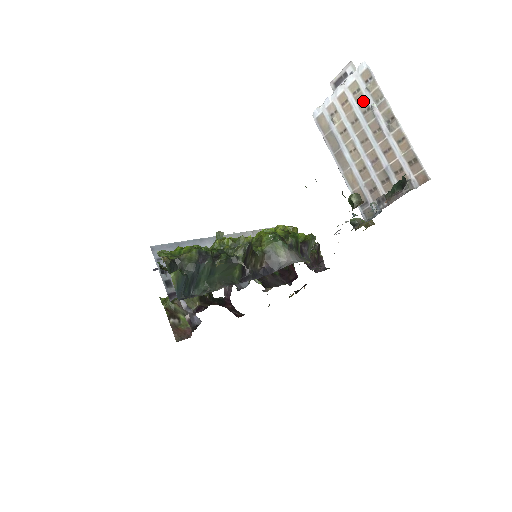
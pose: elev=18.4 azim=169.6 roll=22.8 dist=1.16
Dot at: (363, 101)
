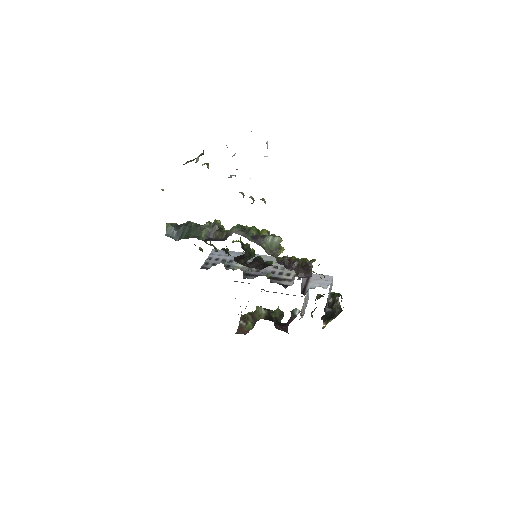
Dot at: occluded
